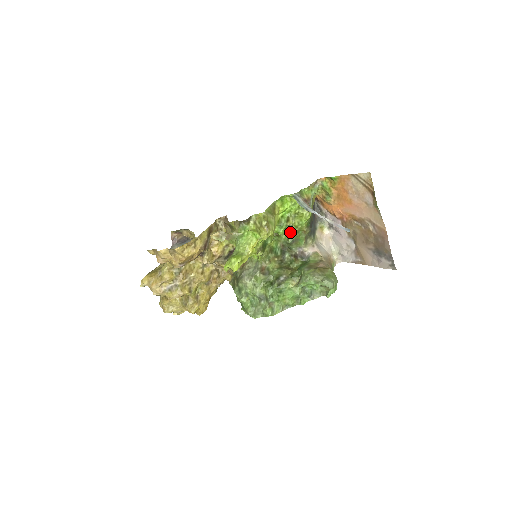
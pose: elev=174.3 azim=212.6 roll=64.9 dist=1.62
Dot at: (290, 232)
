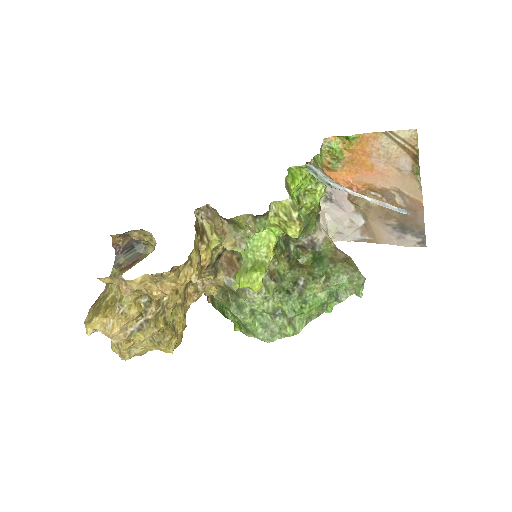
Dot at: occluded
